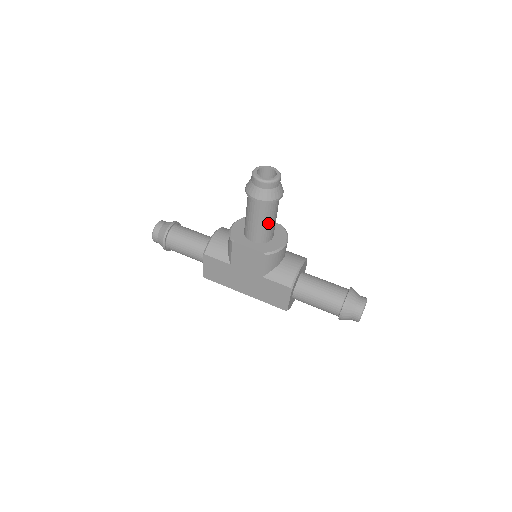
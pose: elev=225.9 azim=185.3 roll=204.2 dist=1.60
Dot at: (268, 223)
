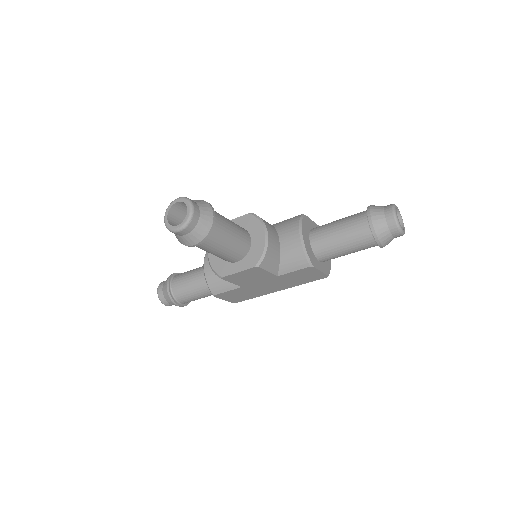
Dot at: (230, 242)
